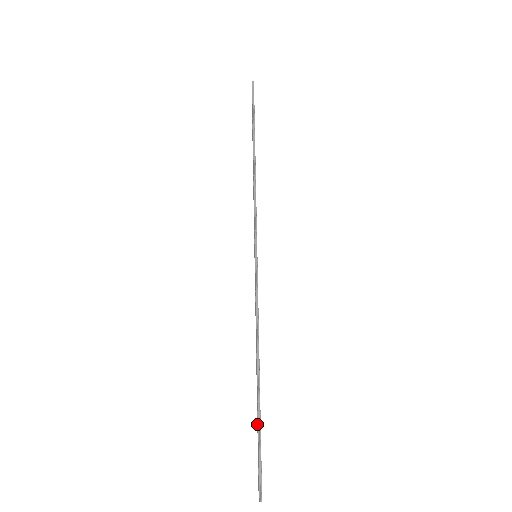
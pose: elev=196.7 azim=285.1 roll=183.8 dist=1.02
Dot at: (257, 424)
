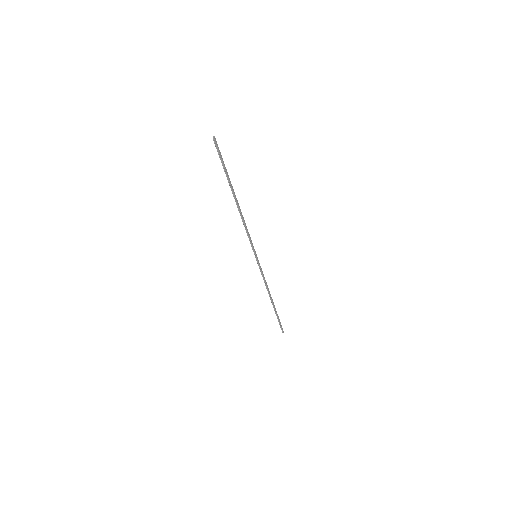
Dot at: (276, 314)
